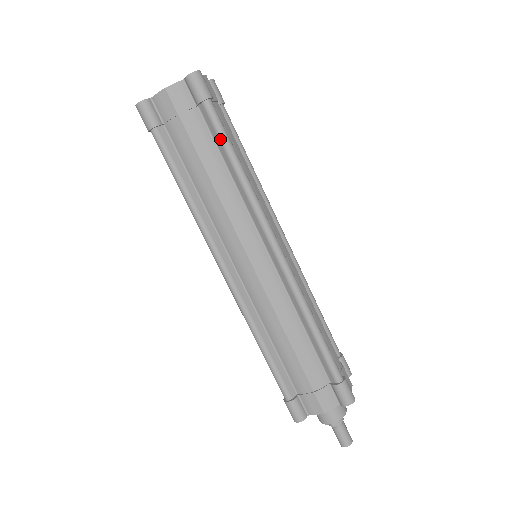
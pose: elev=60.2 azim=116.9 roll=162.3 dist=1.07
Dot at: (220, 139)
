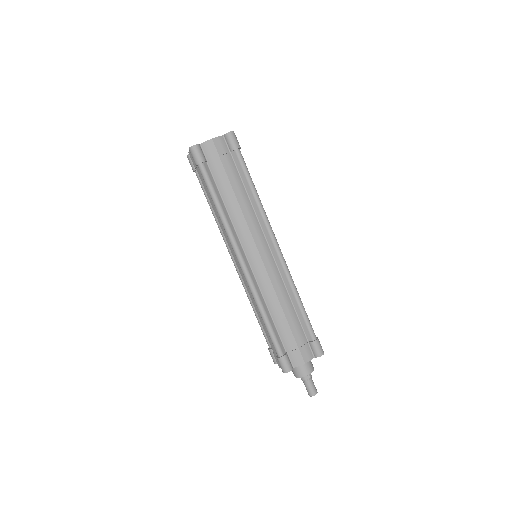
Dot at: (245, 174)
